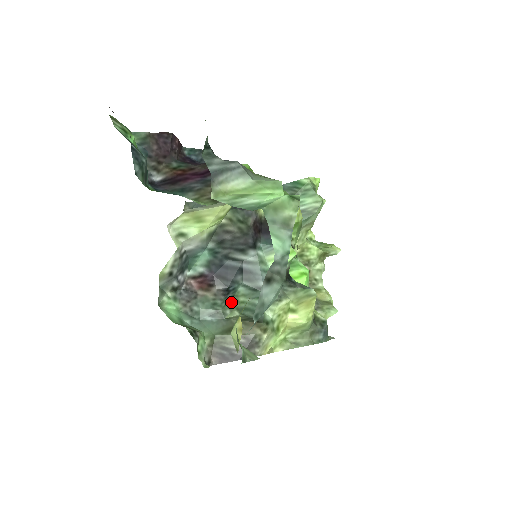
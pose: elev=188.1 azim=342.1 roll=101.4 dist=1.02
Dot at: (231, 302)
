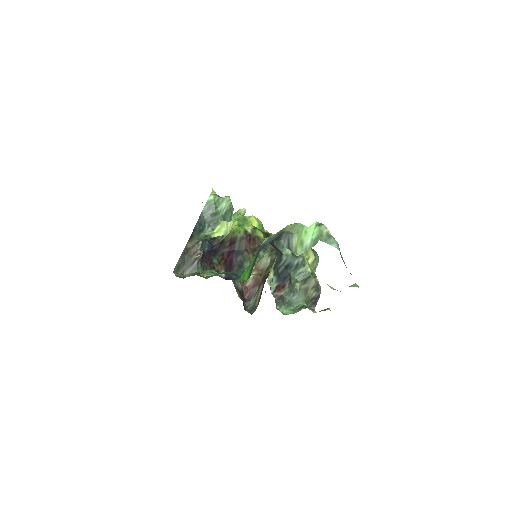
Dot at: (292, 283)
